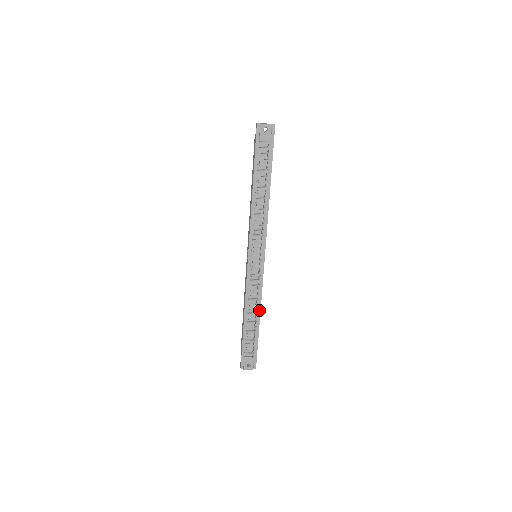
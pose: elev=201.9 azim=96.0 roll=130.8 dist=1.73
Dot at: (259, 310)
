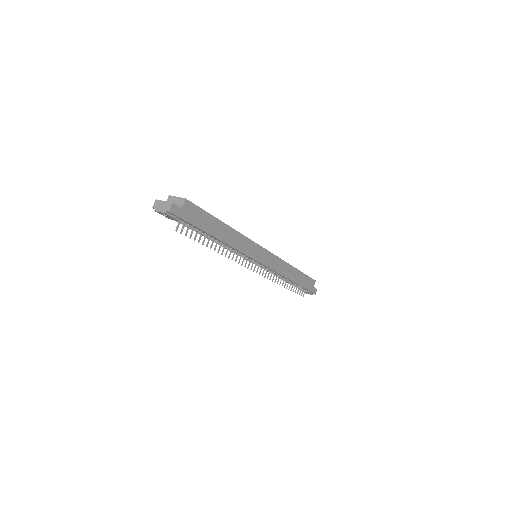
Dot at: (287, 279)
